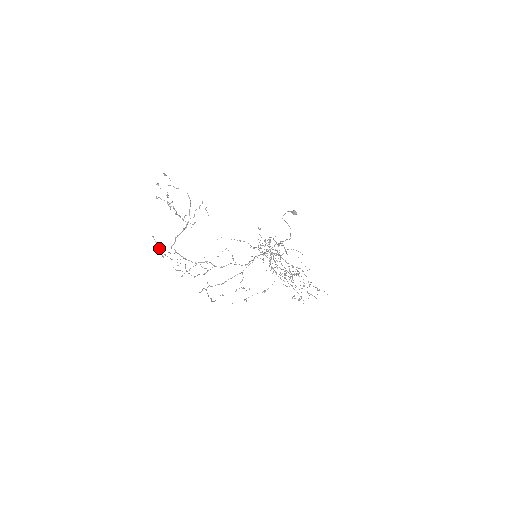
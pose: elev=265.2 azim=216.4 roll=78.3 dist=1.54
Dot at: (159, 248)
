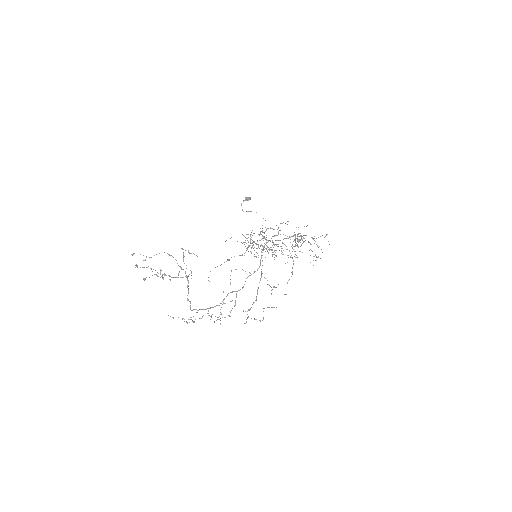
Dot at: occluded
